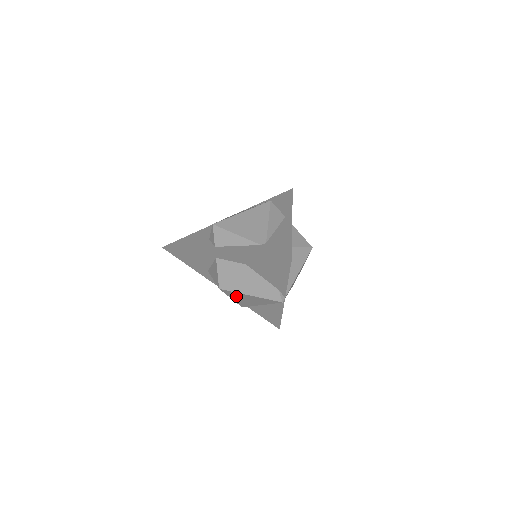
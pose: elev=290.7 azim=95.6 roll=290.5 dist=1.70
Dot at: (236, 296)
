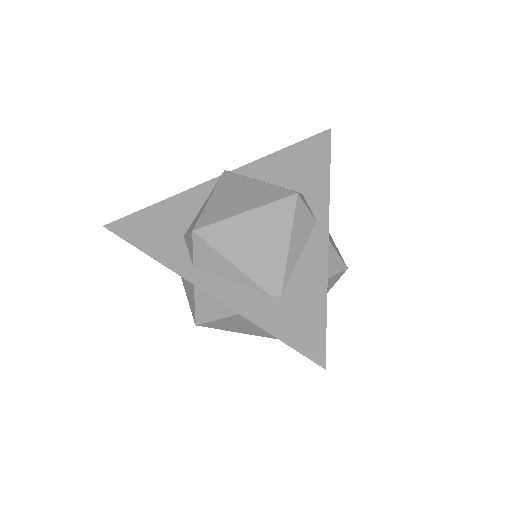
Dot at: occluded
